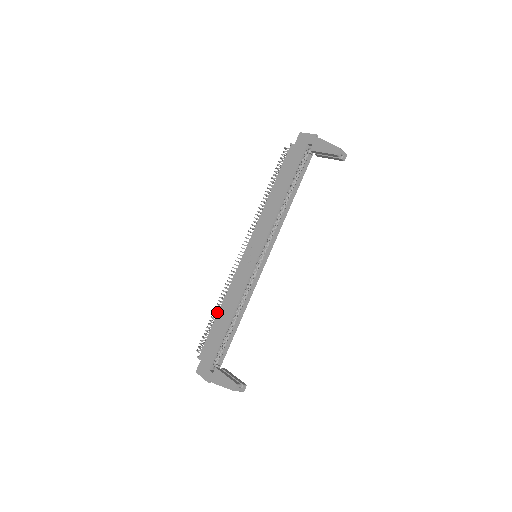
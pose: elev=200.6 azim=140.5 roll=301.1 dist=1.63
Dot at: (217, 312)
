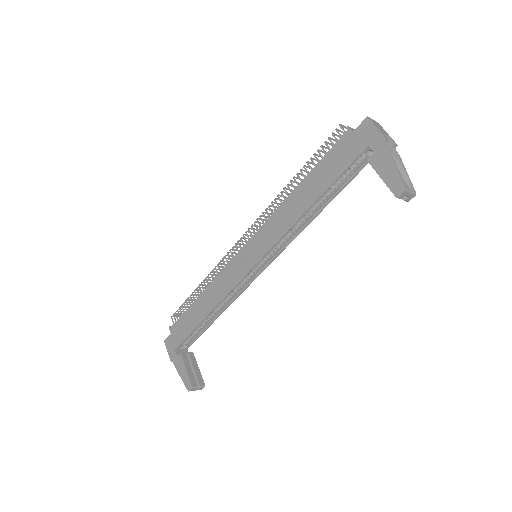
Dot at: (198, 294)
